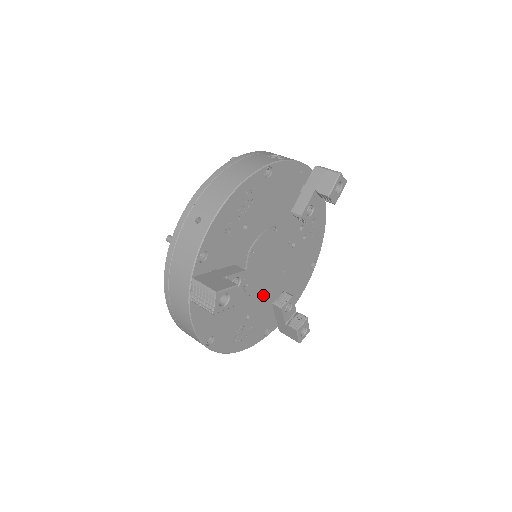
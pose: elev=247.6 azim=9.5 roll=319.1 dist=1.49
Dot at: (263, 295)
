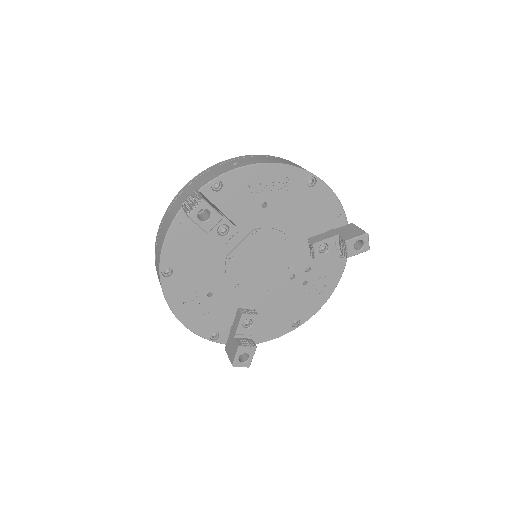
Dot at: (236, 291)
